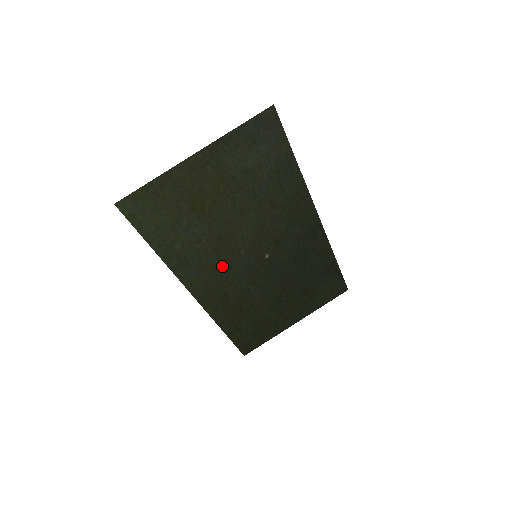
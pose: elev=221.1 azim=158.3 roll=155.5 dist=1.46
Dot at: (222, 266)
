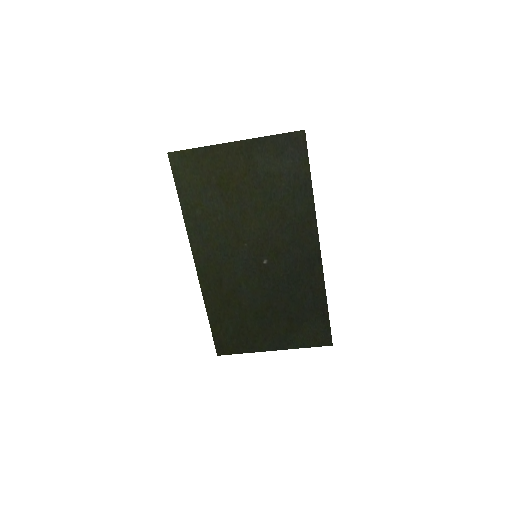
Dot at: (226, 249)
